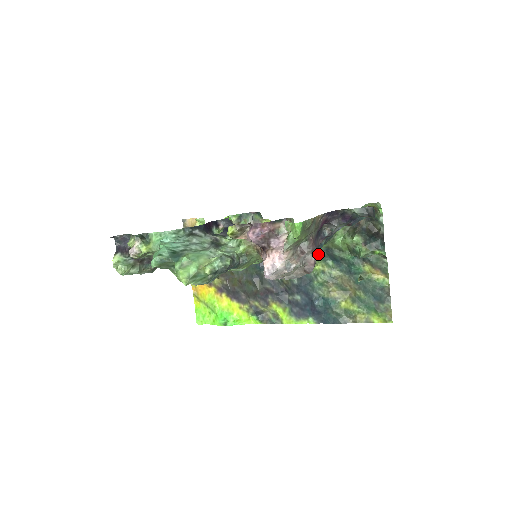
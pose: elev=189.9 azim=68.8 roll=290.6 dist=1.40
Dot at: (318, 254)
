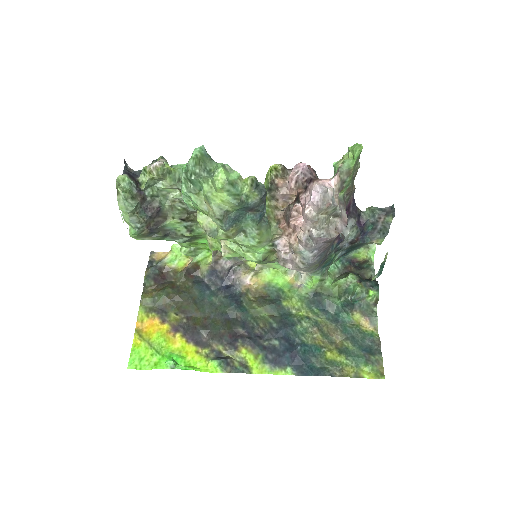
Dot at: (303, 299)
